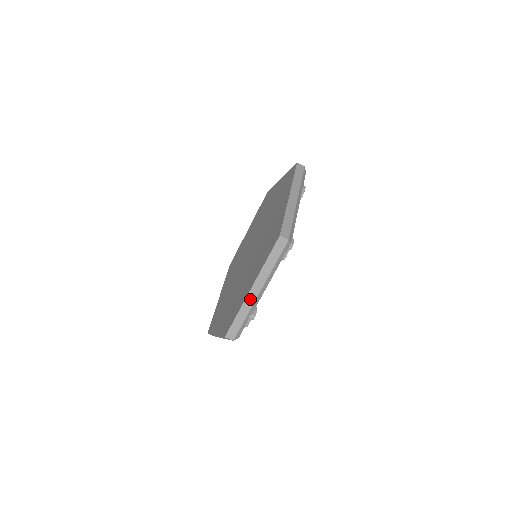
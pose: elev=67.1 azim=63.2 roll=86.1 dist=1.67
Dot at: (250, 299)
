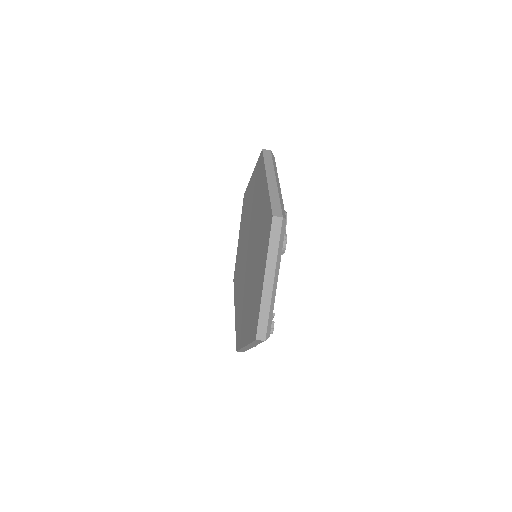
Dot at: occluded
